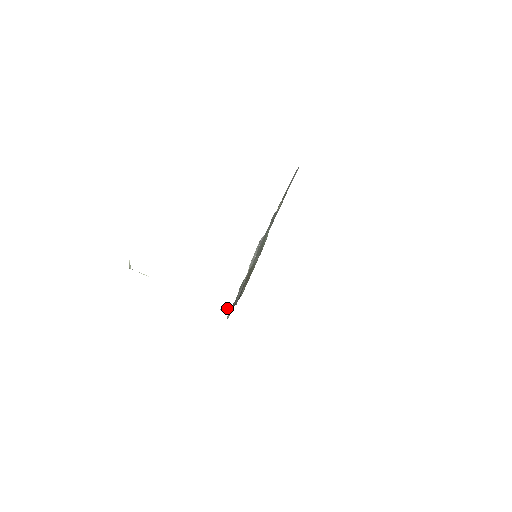
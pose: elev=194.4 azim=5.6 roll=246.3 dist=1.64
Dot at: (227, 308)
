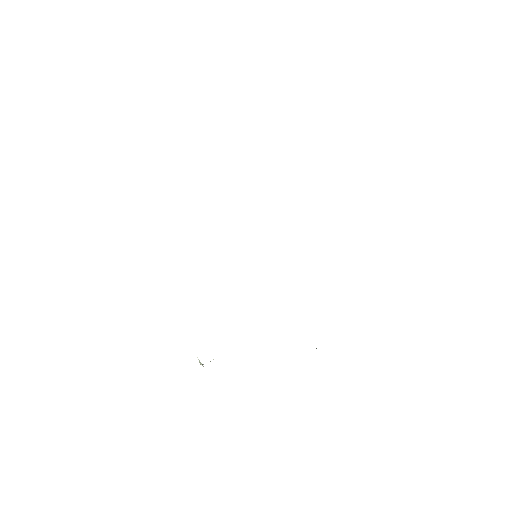
Dot at: occluded
